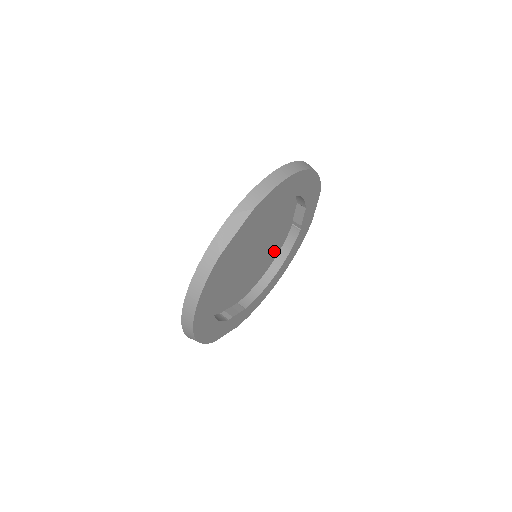
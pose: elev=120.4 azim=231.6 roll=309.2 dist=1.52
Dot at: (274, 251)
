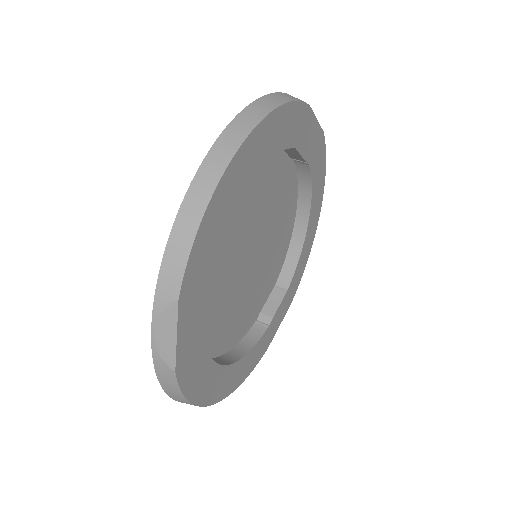
Dot at: (288, 205)
